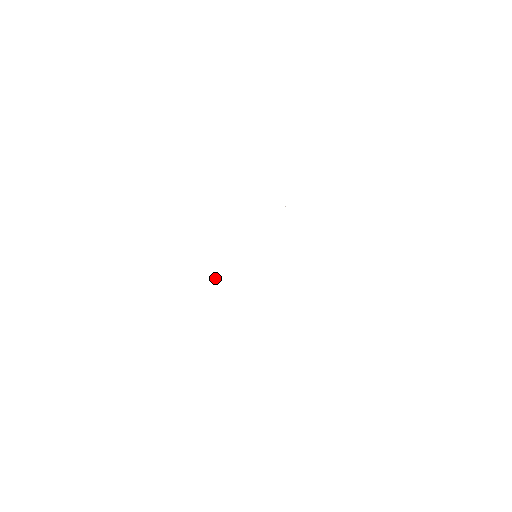
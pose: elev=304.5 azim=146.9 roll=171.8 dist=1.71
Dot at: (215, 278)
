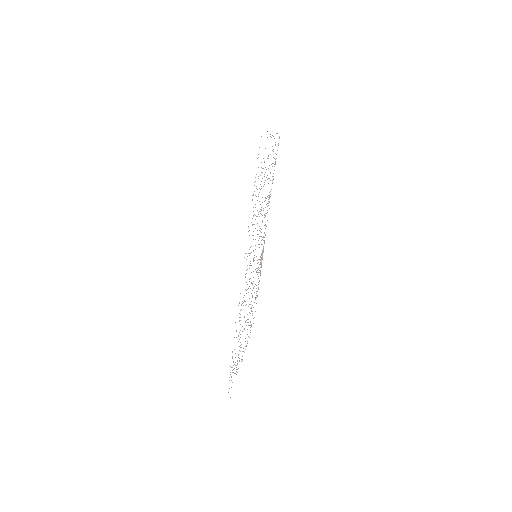
Dot at: occluded
